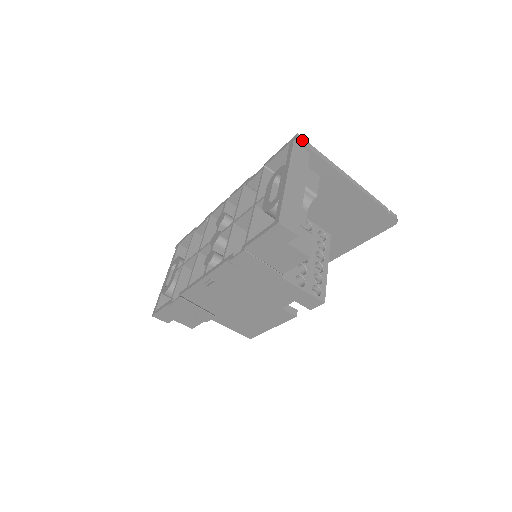
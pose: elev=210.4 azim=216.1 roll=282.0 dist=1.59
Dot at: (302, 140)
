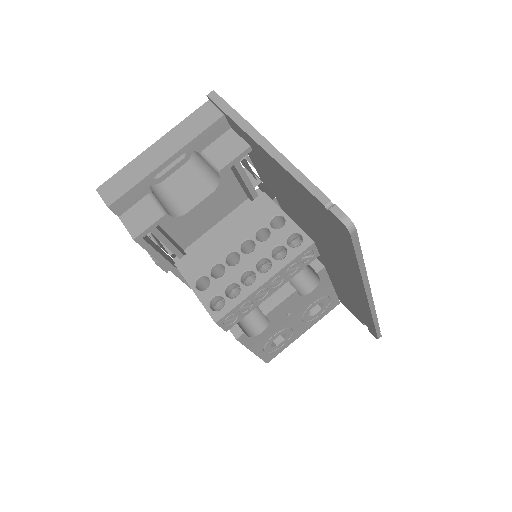
Dot at: (214, 97)
